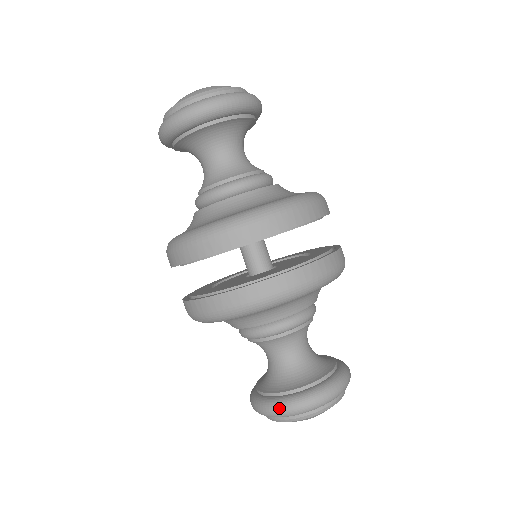
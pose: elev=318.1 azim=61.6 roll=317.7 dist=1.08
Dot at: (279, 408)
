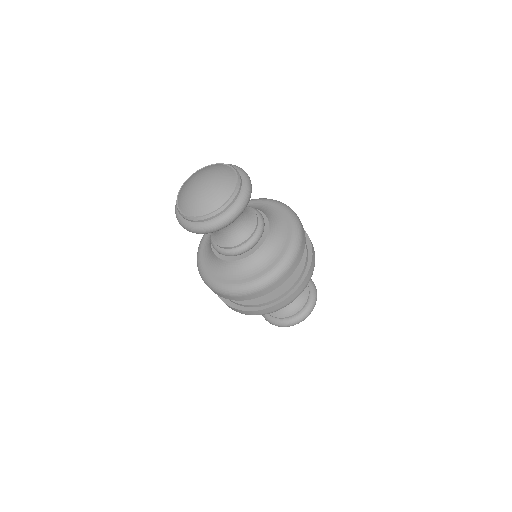
Dot at: (275, 325)
